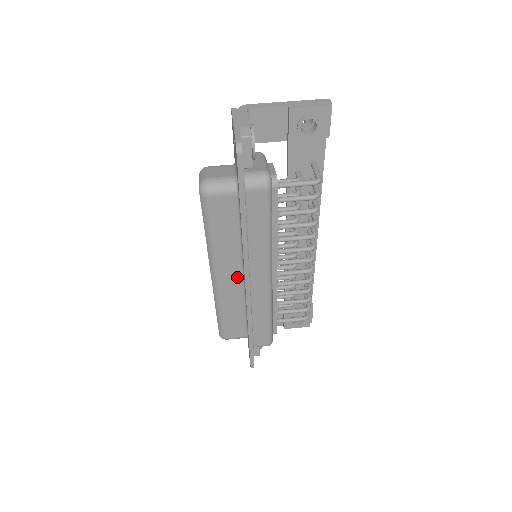
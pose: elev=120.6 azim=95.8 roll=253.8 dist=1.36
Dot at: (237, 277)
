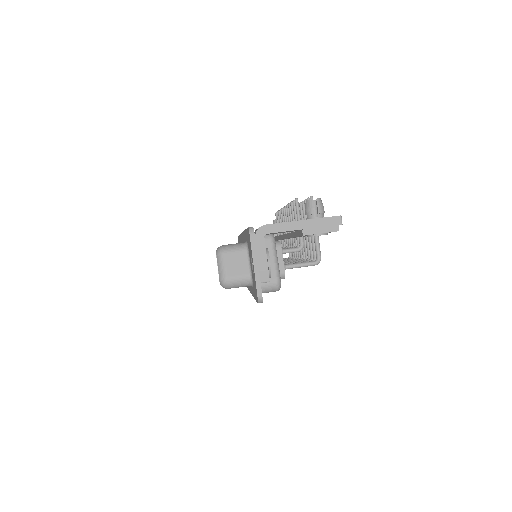
Dot at: occluded
